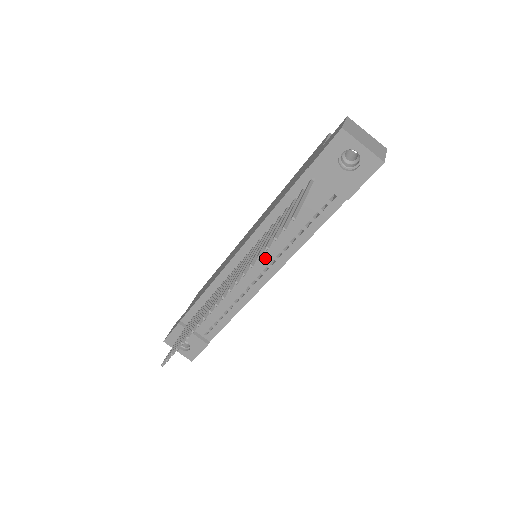
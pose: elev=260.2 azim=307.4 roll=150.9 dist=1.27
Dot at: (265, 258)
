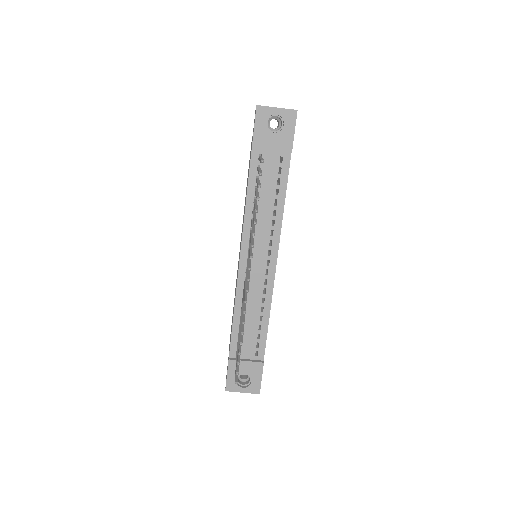
Dot at: (263, 243)
